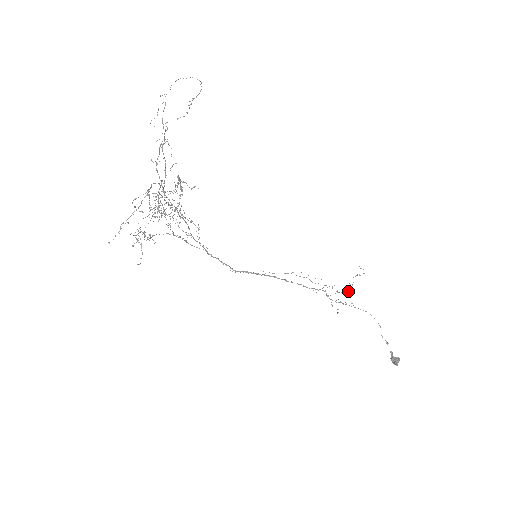
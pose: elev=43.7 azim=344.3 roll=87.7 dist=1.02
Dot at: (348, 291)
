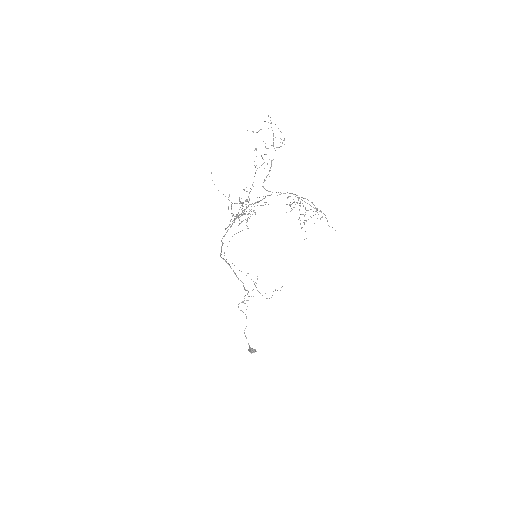
Dot at: (269, 298)
